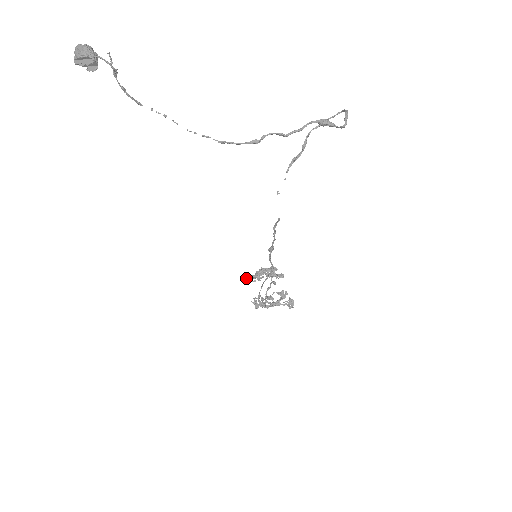
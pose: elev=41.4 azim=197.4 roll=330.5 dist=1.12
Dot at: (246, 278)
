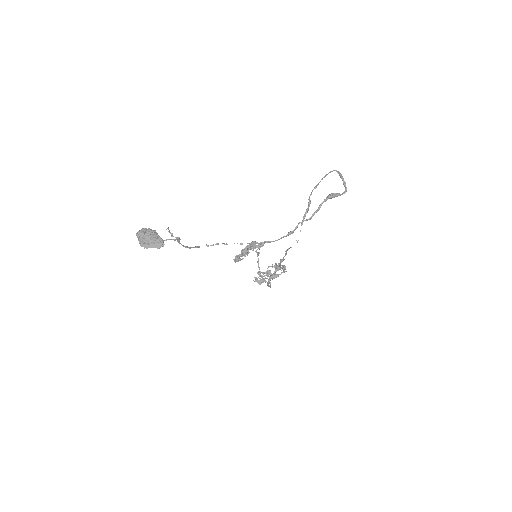
Dot at: (236, 260)
